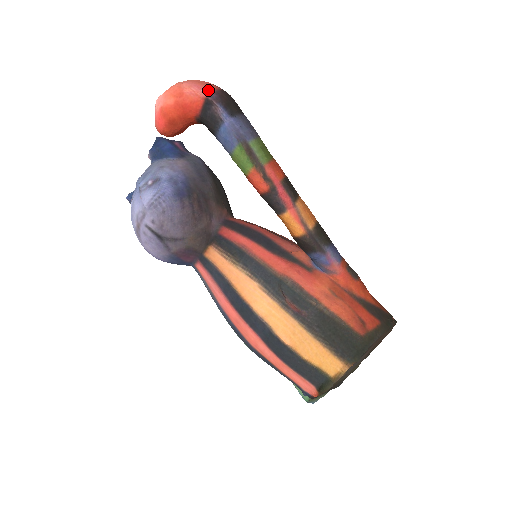
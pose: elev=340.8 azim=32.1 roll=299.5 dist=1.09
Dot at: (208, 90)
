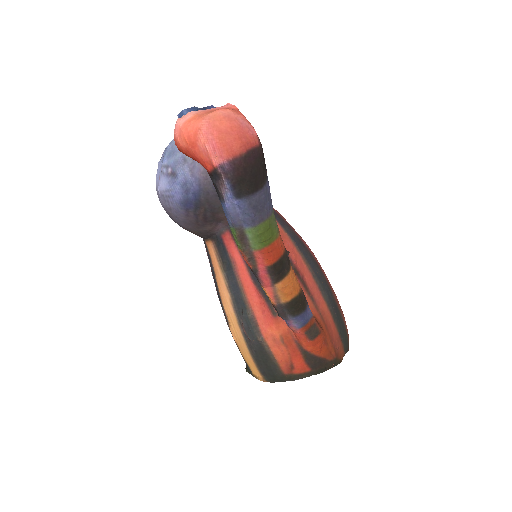
Dot at: (223, 156)
